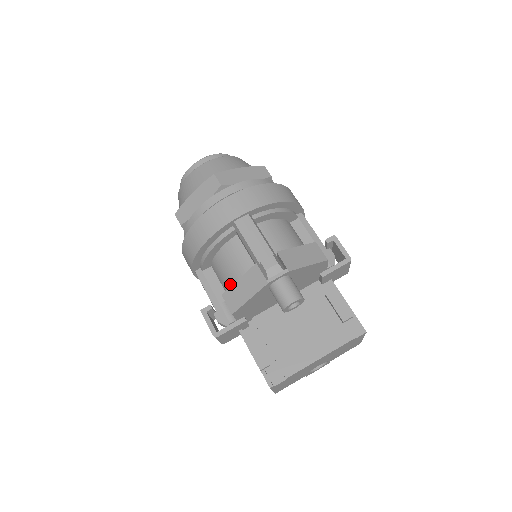
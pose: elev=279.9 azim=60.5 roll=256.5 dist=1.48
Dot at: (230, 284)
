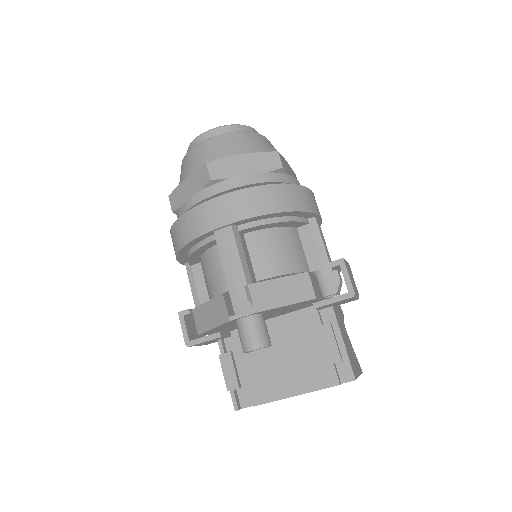
Dot at: (209, 294)
